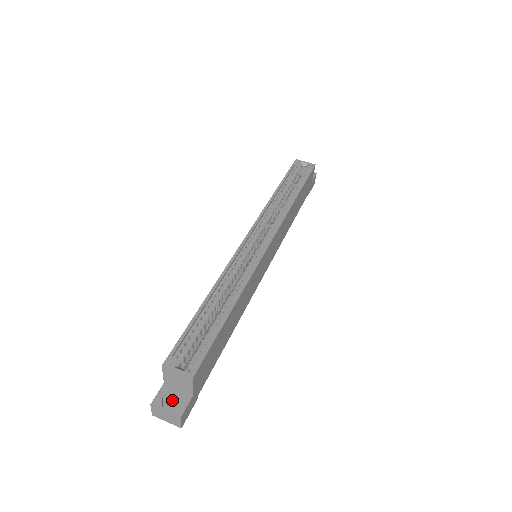
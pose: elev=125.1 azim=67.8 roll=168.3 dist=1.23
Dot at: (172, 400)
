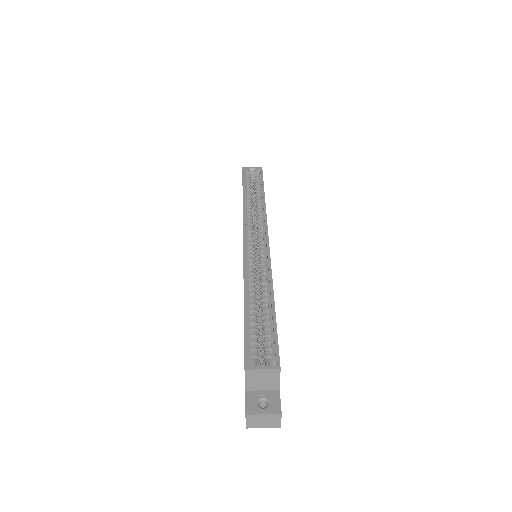
Dot at: (261, 404)
